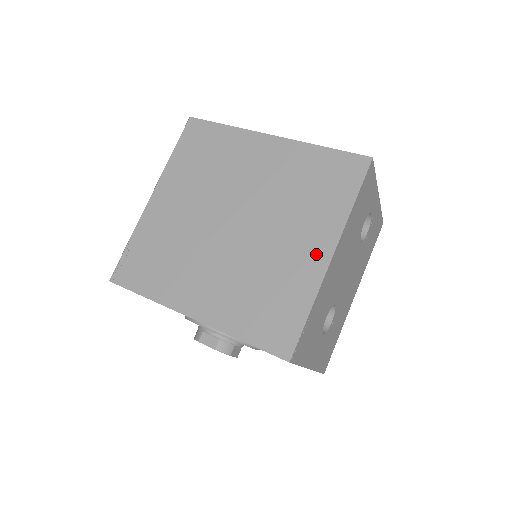
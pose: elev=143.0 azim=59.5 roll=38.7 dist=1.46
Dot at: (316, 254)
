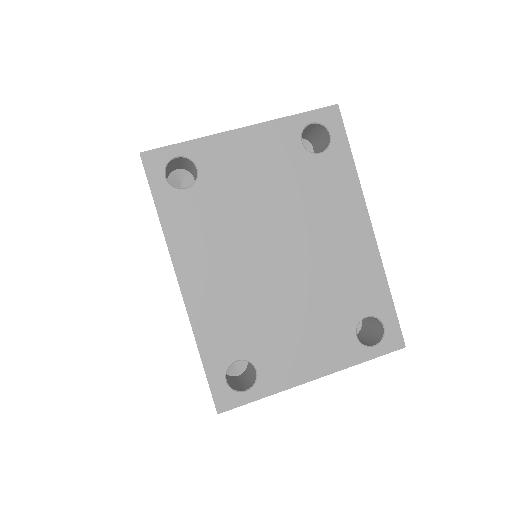
Dot at: occluded
